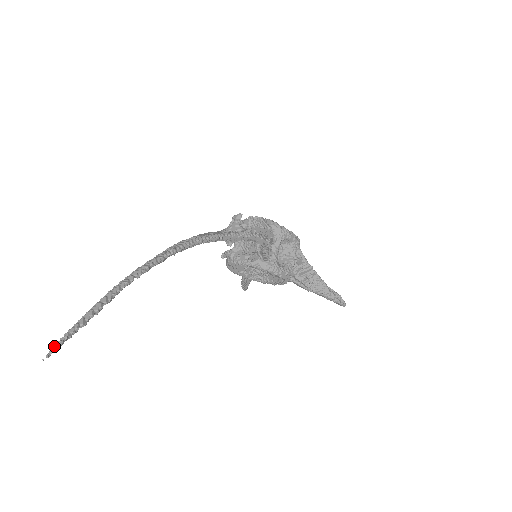
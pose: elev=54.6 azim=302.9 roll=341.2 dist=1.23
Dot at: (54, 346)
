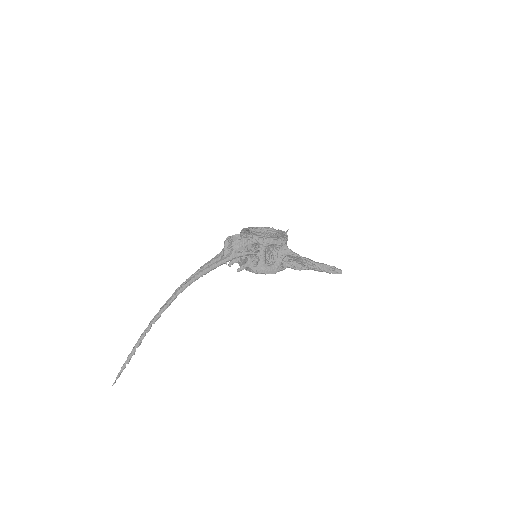
Dot at: (116, 378)
